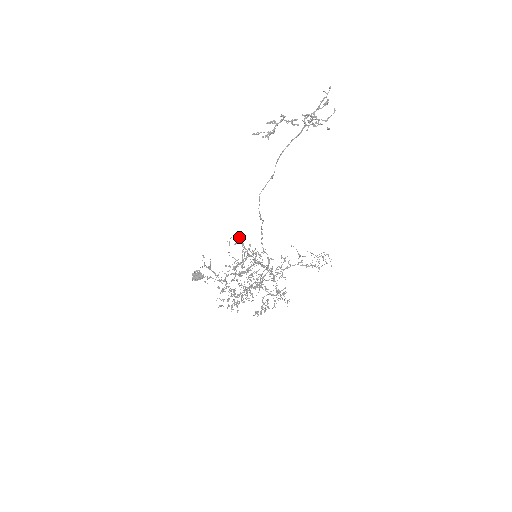
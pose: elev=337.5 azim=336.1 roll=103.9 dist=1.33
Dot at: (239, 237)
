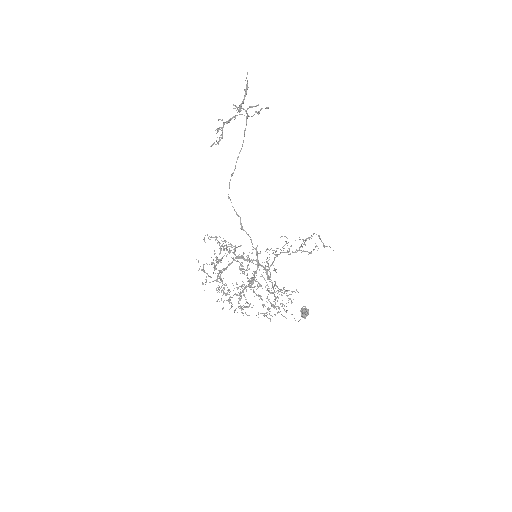
Dot at: occluded
